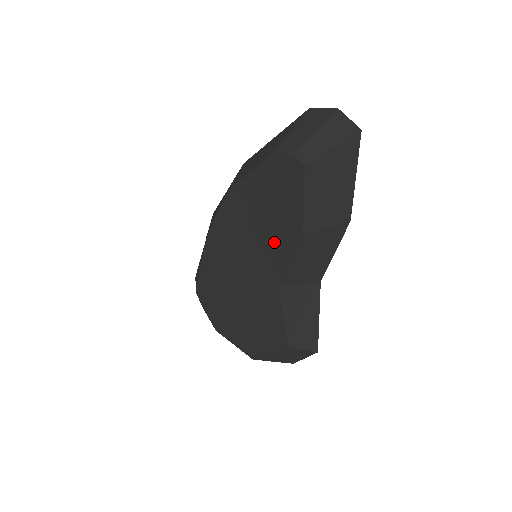
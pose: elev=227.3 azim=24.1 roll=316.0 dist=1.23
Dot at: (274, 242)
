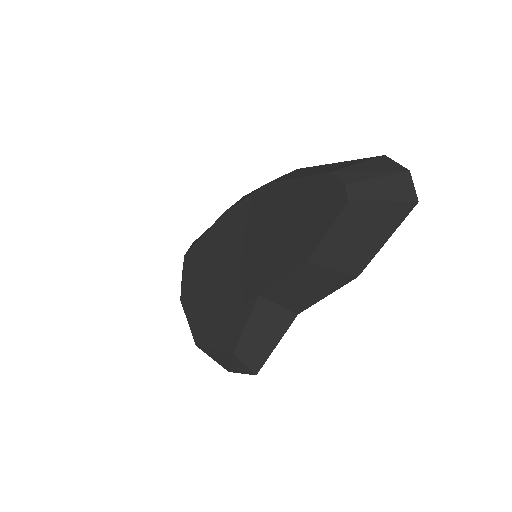
Dot at: (279, 253)
